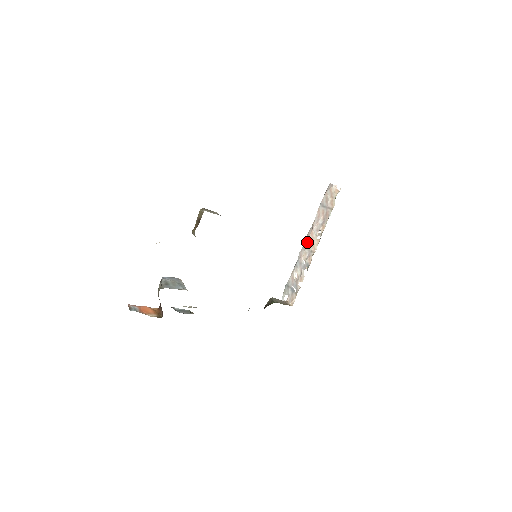
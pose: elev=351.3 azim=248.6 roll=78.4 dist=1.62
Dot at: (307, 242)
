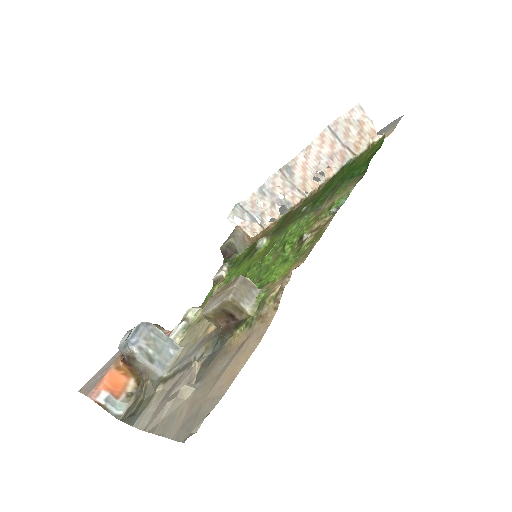
Dot at: (293, 176)
